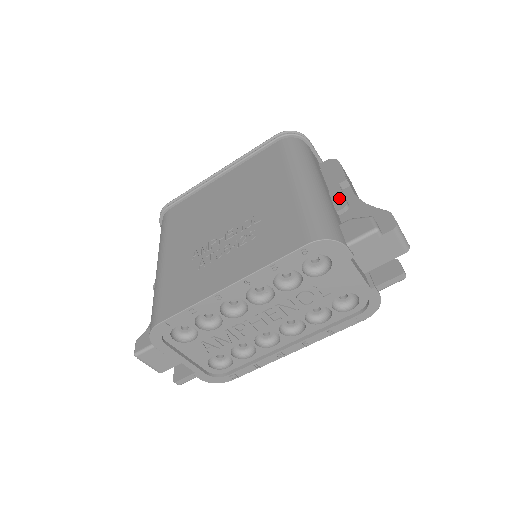
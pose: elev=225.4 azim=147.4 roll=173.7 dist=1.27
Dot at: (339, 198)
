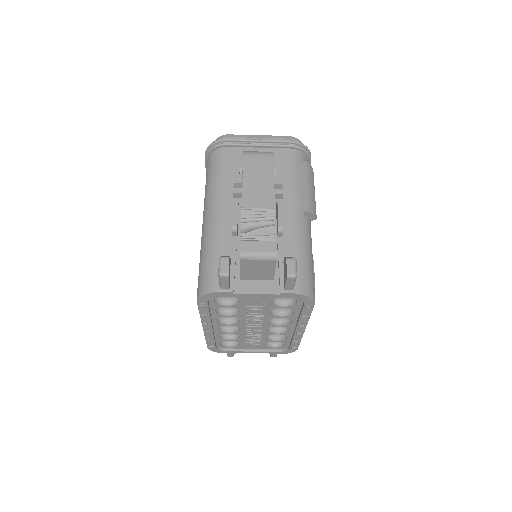
Dot at: (232, 219)
